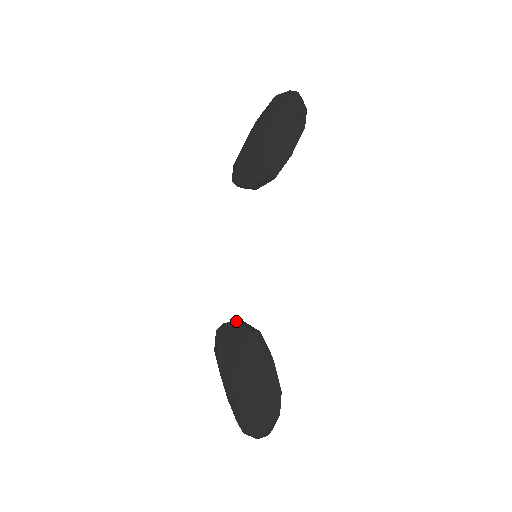
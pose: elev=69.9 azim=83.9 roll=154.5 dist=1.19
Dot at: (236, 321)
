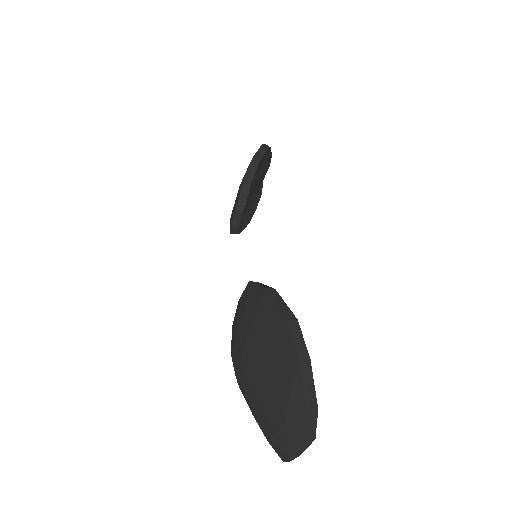
Dot at: (238, 302)
